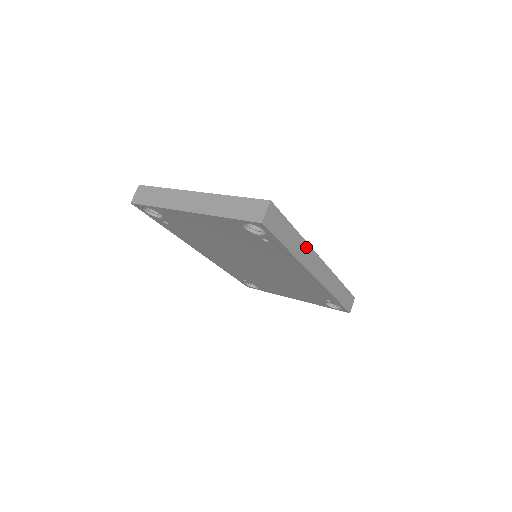
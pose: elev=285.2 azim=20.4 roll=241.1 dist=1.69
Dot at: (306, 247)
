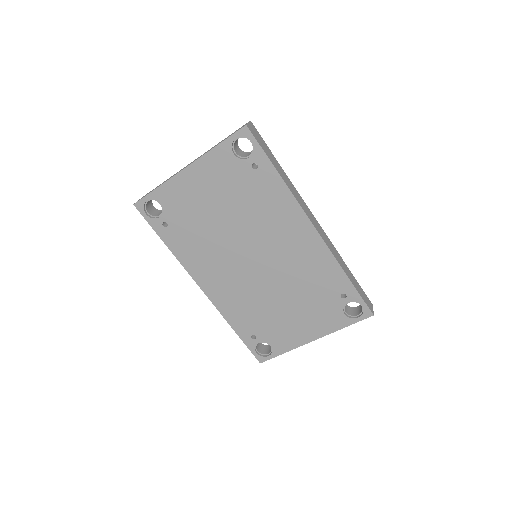
Dot at: (295, 190)
